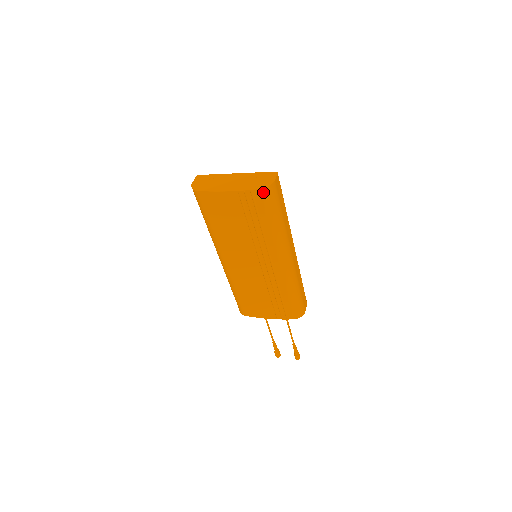
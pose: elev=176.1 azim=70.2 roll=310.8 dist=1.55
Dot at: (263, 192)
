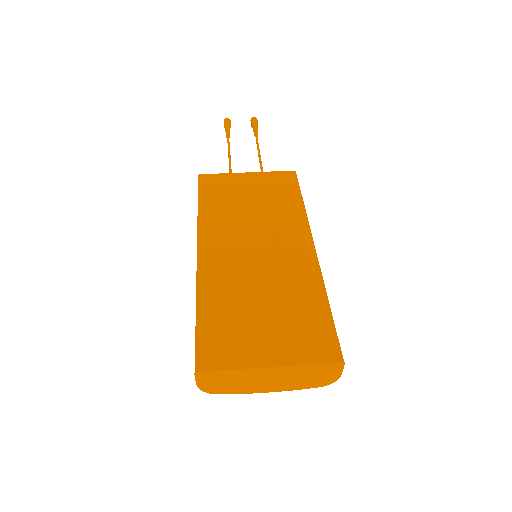
Dot at: occluded
